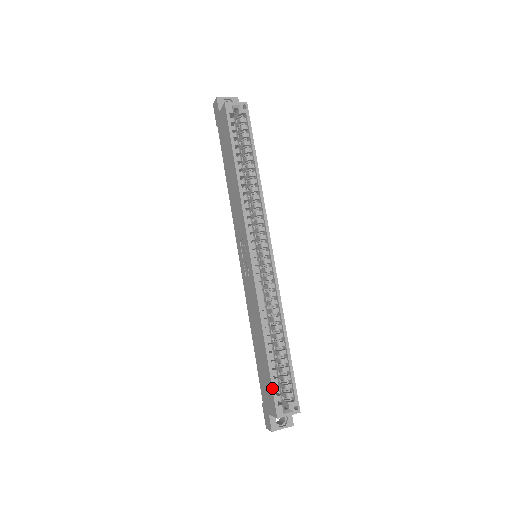
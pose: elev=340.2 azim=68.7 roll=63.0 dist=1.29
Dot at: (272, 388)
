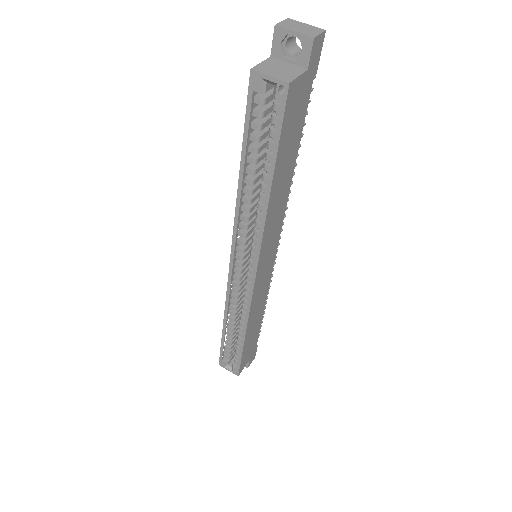
Dot at: (220, 350)
